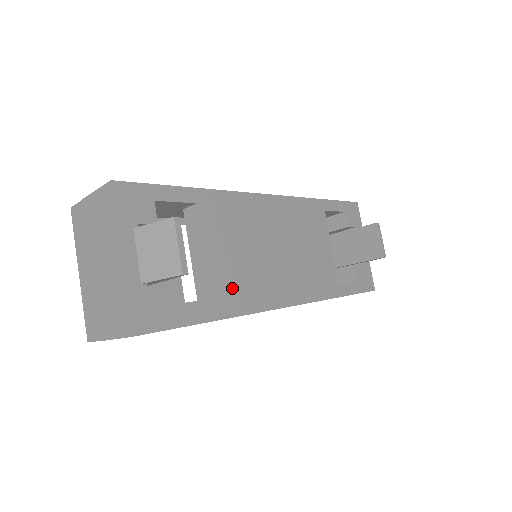
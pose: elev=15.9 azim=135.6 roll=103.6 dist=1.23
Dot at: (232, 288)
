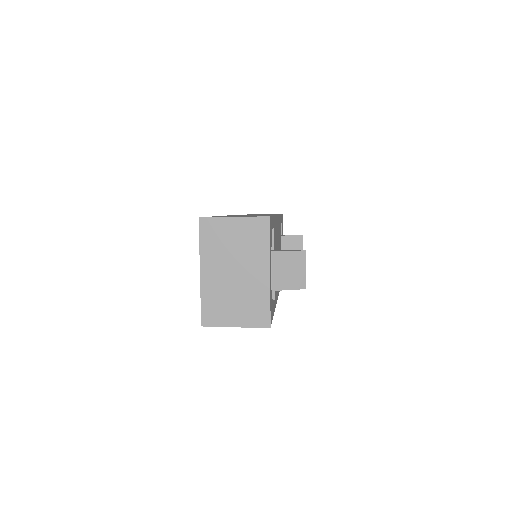
Dot at: occluded
